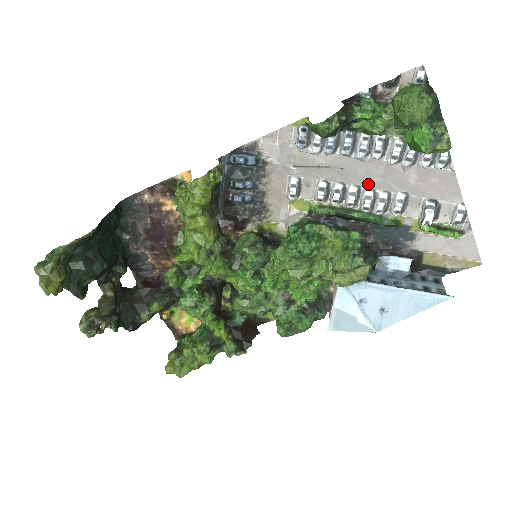
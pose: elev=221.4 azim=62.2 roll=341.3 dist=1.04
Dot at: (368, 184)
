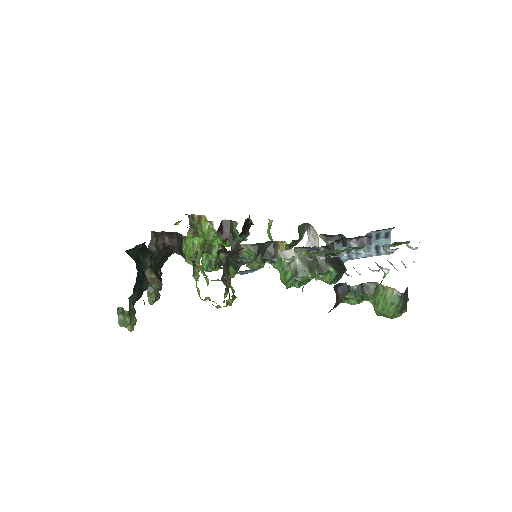
Dot at: occluded
